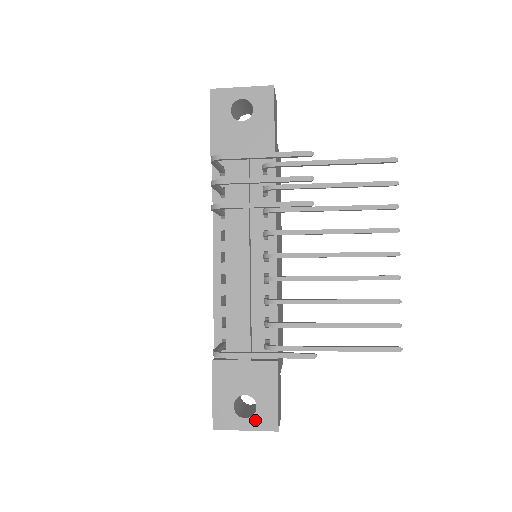
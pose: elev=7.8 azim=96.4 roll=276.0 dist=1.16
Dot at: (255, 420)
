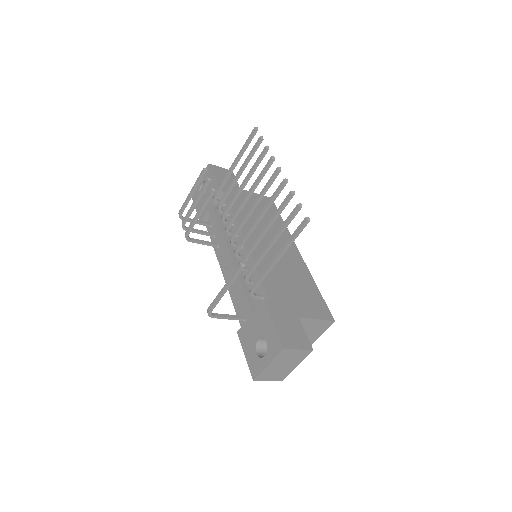
Dot at: (269, 352)
